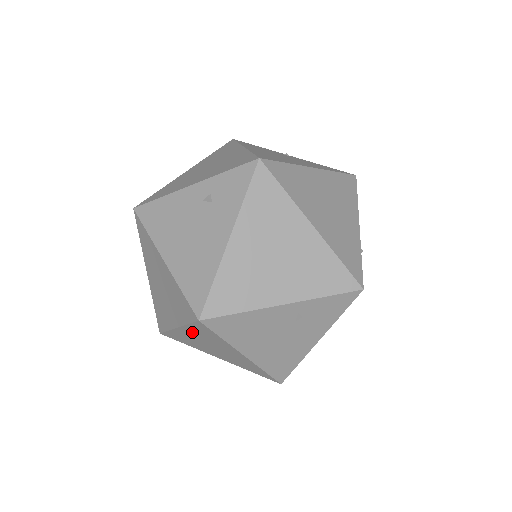
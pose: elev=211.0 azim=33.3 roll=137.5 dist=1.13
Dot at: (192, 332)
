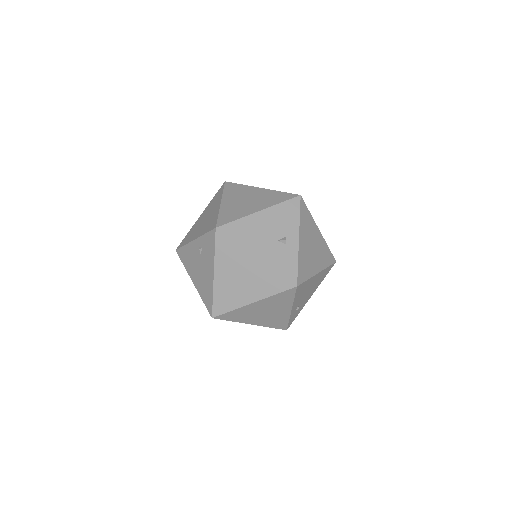
Dot at: occluded
